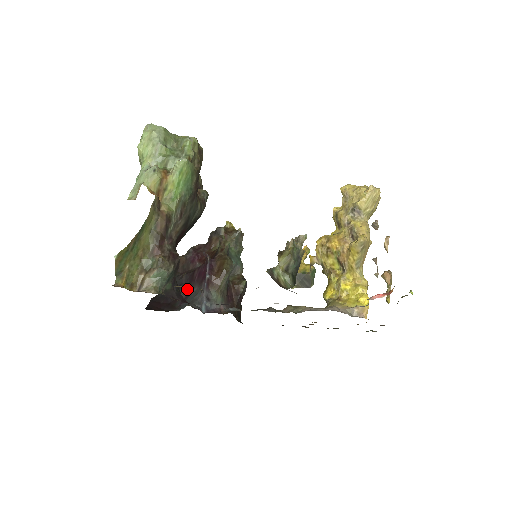
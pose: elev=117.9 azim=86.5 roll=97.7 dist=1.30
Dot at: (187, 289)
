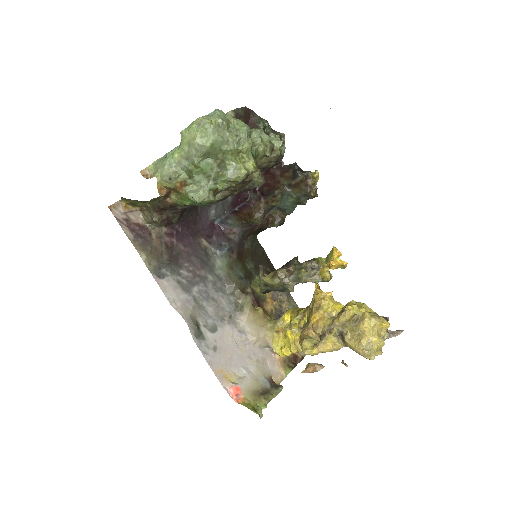
Dot at: occluded
